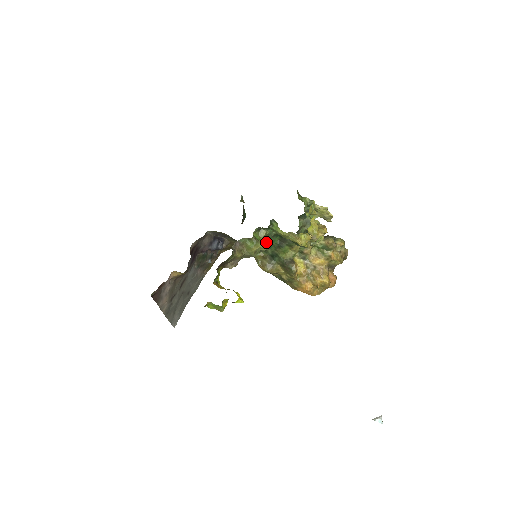
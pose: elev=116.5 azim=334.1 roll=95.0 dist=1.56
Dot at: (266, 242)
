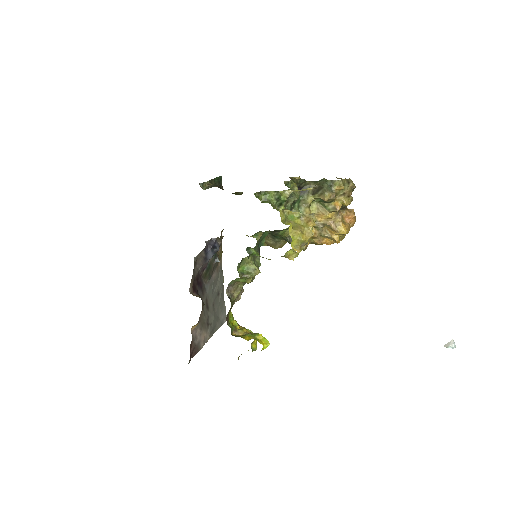
Dot at: (256, 256)
